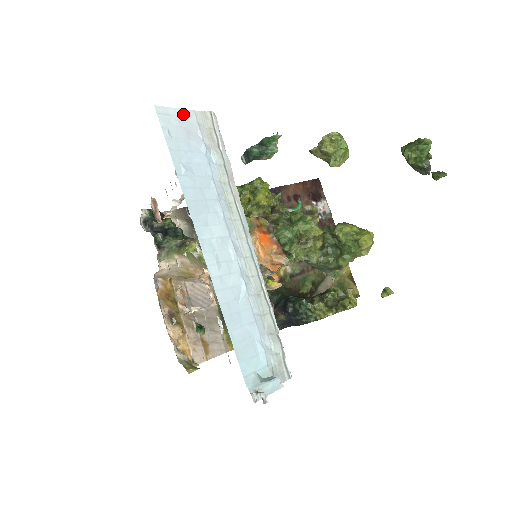
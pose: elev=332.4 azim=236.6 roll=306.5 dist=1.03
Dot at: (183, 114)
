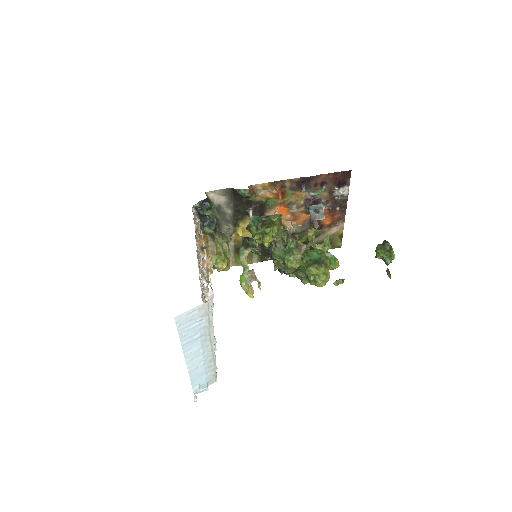
Dot at: (190, 311)
